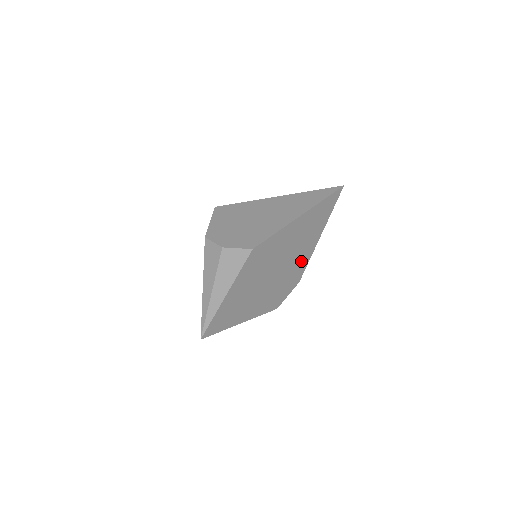
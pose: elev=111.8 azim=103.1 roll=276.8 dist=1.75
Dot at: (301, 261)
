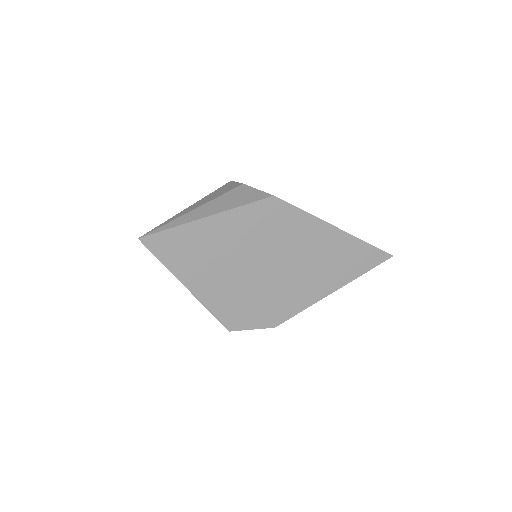
Dot at: (297, 297)
